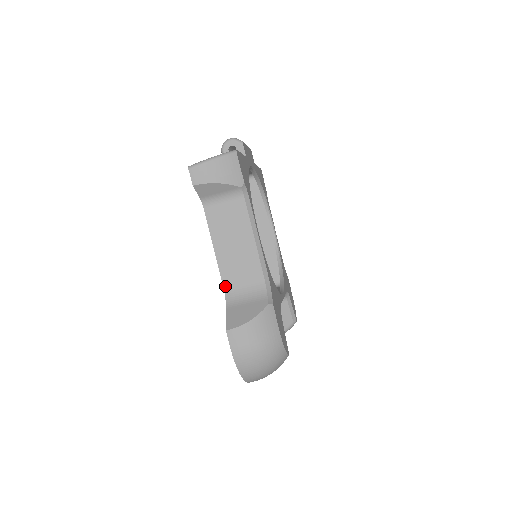
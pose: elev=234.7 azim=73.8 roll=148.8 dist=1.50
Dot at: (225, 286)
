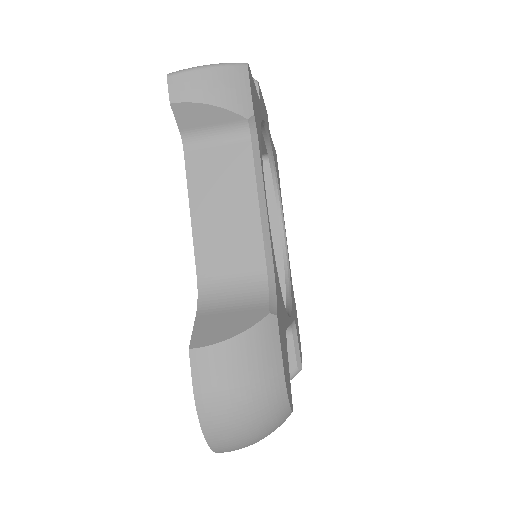
Dot at: (200, 278)
